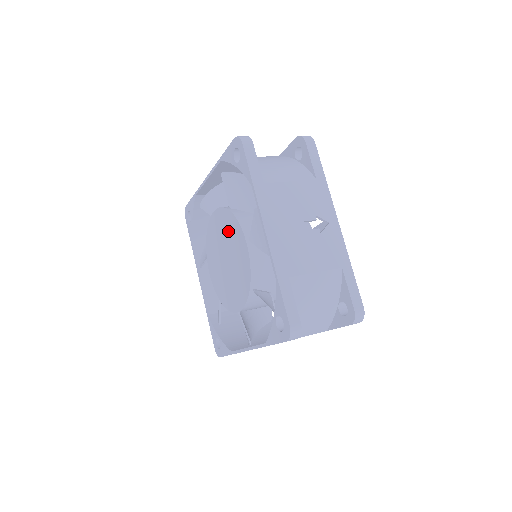
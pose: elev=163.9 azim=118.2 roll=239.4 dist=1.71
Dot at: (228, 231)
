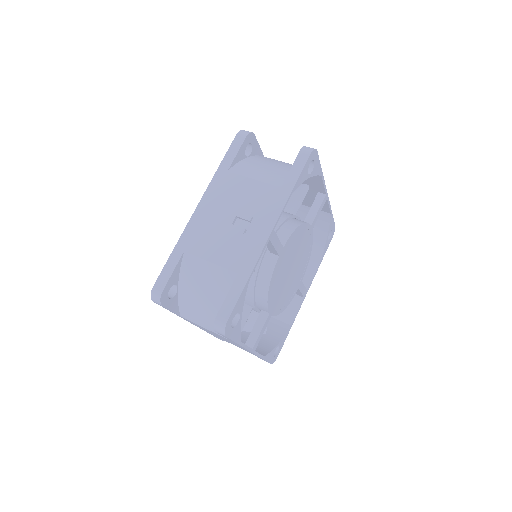
Dot at: occluded
